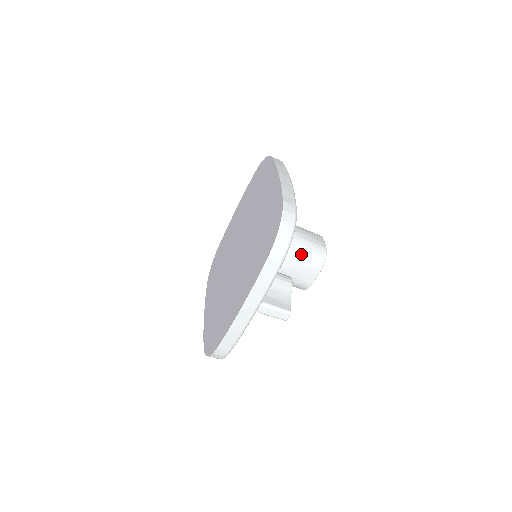
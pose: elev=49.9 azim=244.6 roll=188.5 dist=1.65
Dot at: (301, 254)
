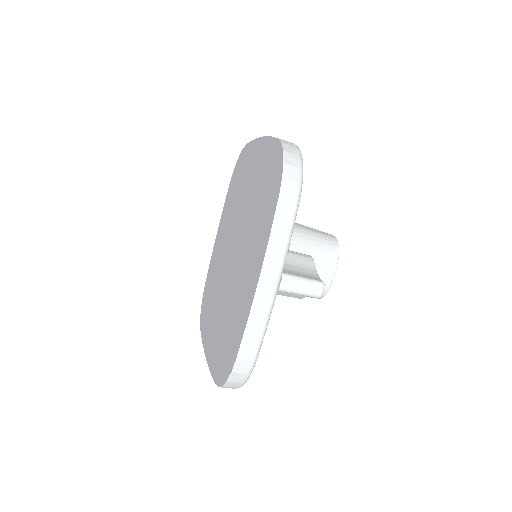
Dot at: (309, 245)
